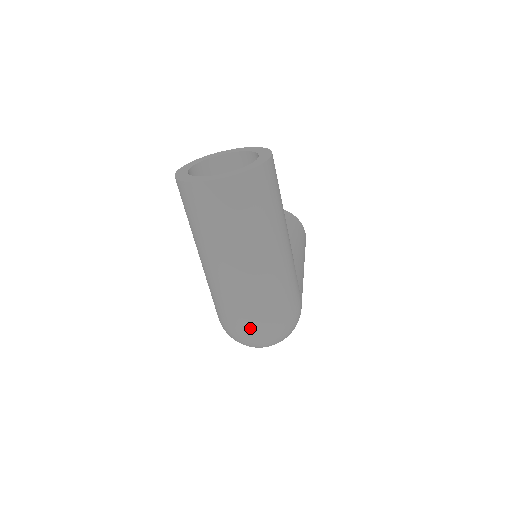
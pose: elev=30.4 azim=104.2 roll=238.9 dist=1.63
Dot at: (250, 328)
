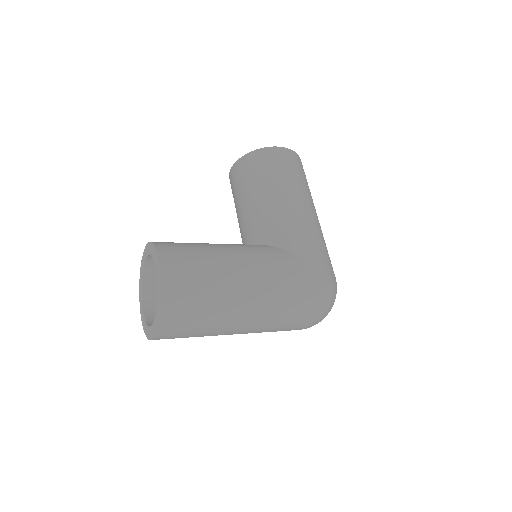
Dot at: (300, 328)
